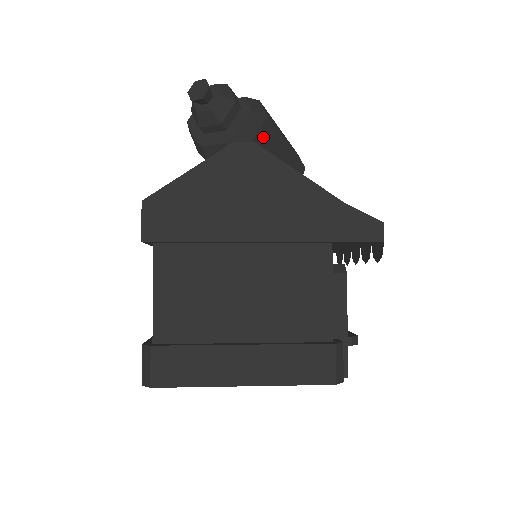
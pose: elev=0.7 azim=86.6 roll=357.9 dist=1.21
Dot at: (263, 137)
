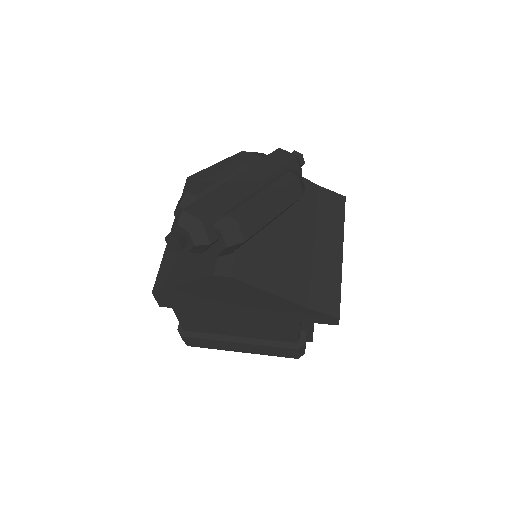
Dot at: (244, 242)
